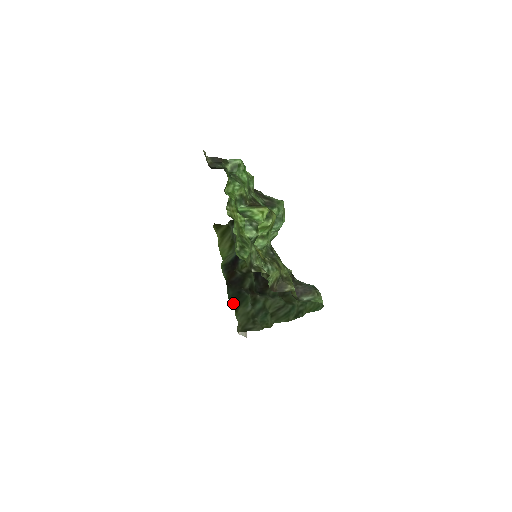
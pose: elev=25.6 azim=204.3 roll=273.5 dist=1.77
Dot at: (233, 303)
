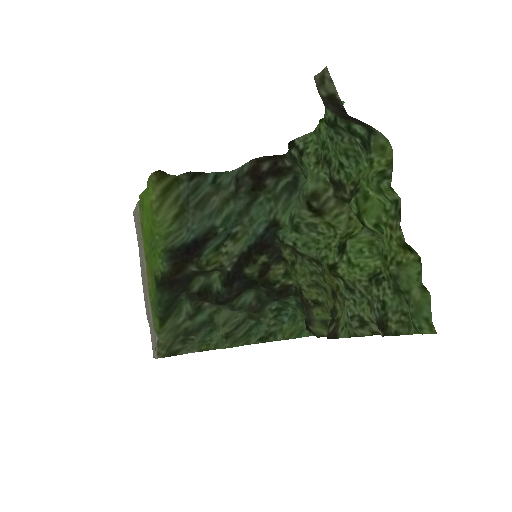
Dot at: (164, 313)
